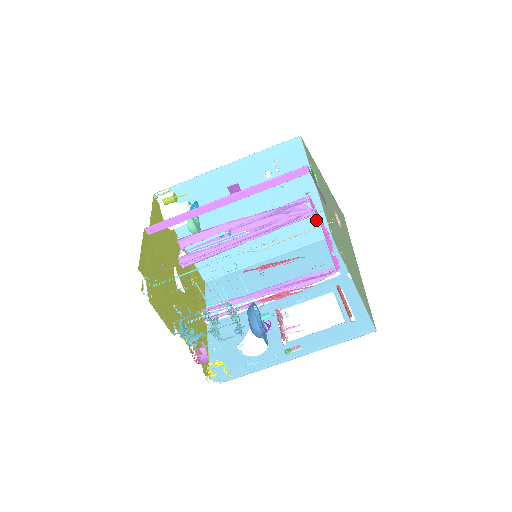
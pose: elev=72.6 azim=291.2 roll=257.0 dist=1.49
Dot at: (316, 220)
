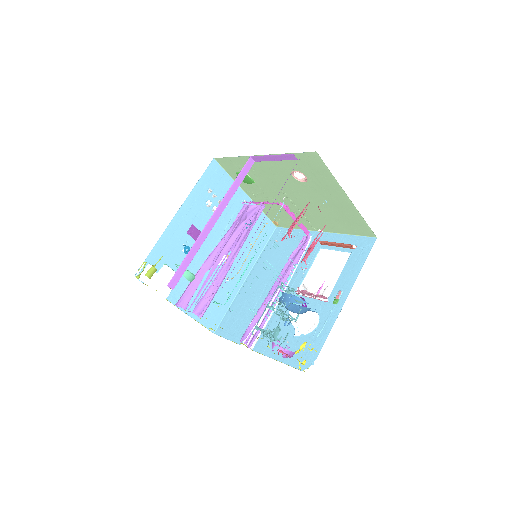
Dot at: (260, 221)
